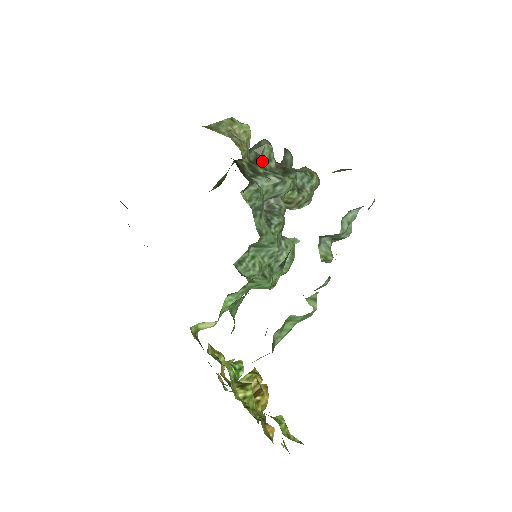
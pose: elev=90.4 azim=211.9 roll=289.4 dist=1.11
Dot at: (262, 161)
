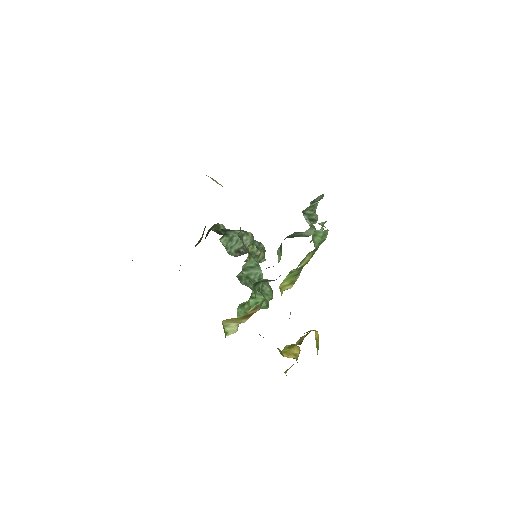
Dot at: (222, 233)
